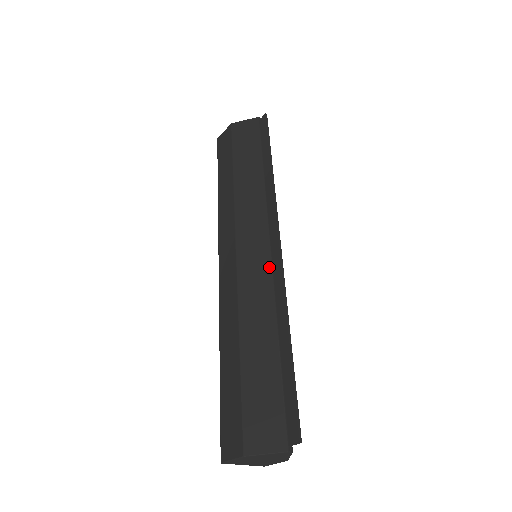
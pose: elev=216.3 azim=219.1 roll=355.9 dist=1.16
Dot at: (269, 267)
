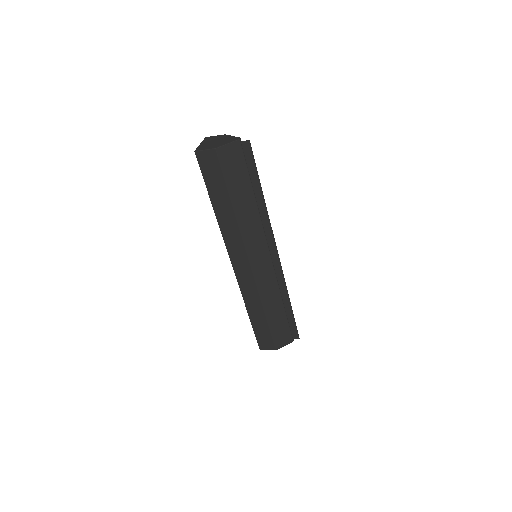
Dot at: (273, 271)
